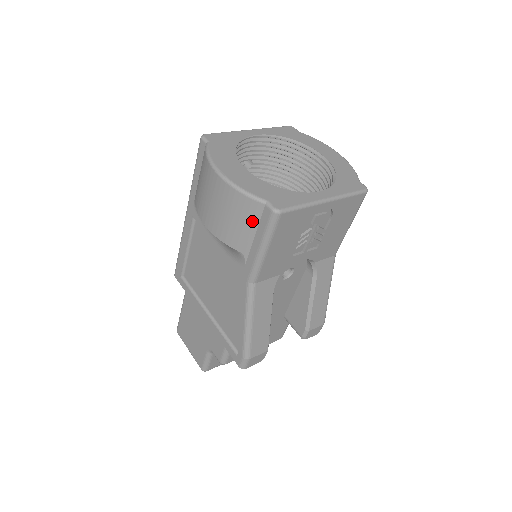
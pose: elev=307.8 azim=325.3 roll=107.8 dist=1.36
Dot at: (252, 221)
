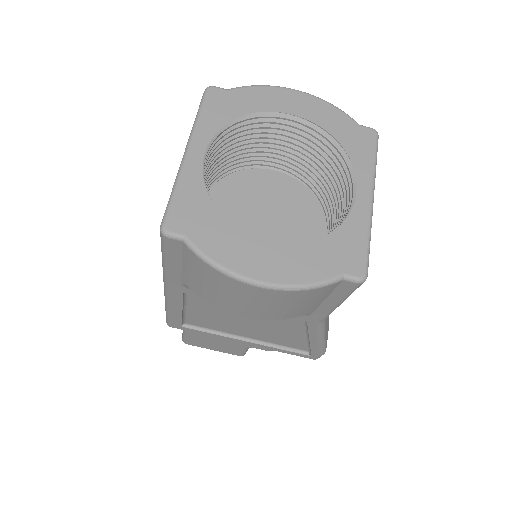
Dot at: (323, 296)
